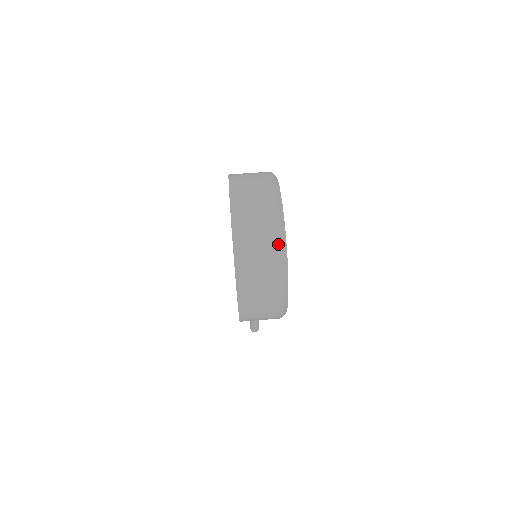
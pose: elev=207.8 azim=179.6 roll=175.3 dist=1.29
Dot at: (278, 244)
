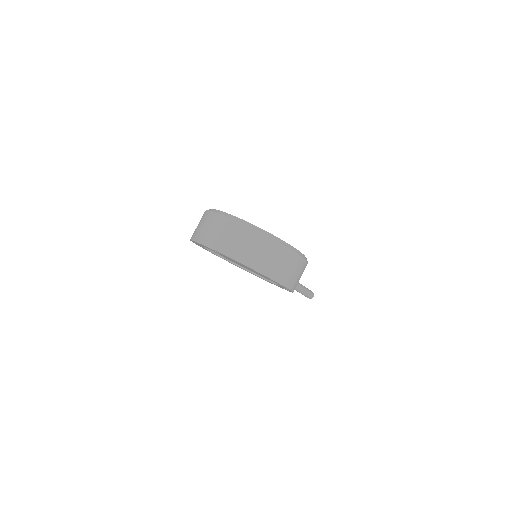
Dot at: (255, 233)
